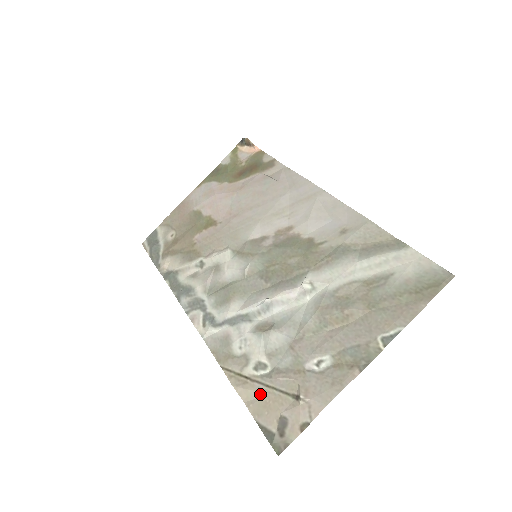
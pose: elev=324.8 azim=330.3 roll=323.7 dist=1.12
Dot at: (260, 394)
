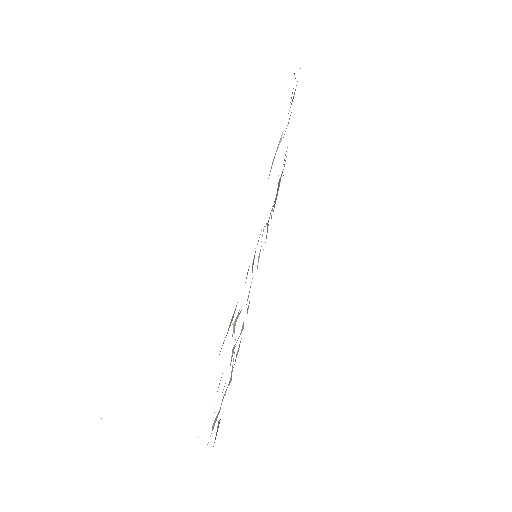
Dot at: occluded
